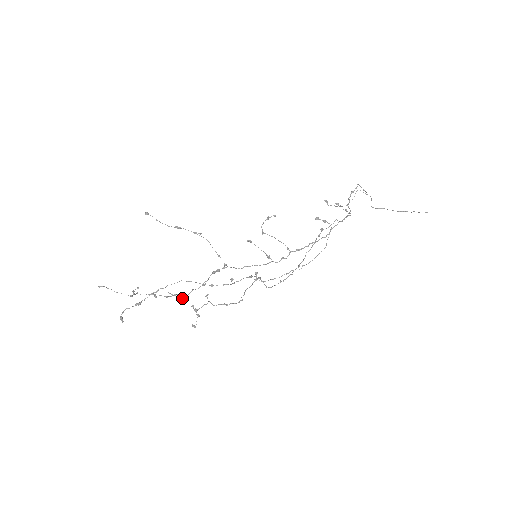
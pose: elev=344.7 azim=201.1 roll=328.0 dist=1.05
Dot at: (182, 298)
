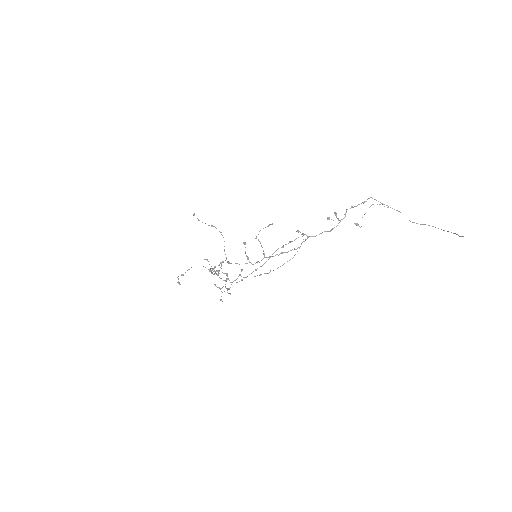
Dot at: (226, 278)
